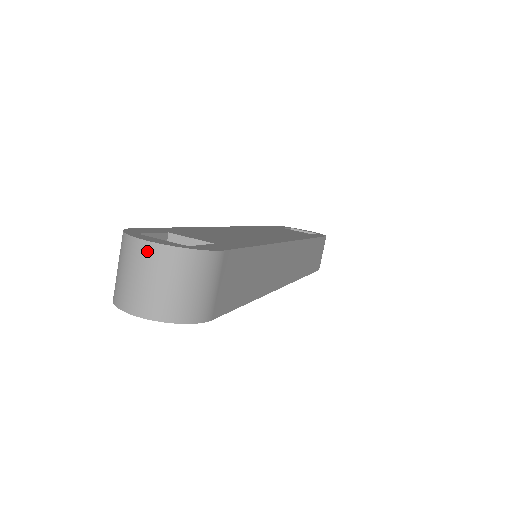
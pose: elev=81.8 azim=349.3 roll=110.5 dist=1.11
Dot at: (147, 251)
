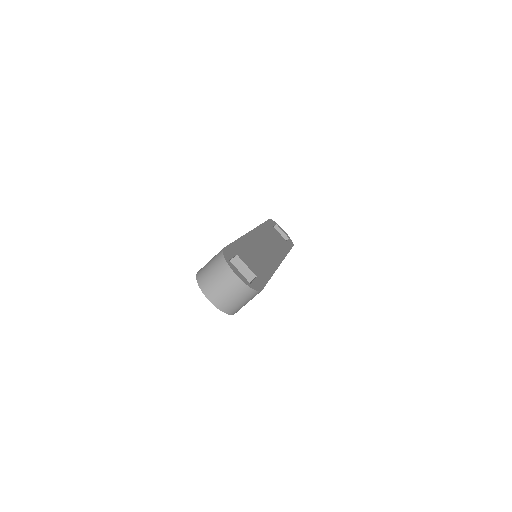
Dot at: (233, 279)
